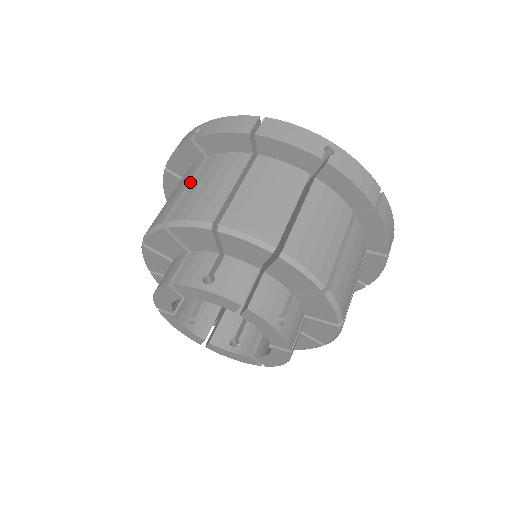
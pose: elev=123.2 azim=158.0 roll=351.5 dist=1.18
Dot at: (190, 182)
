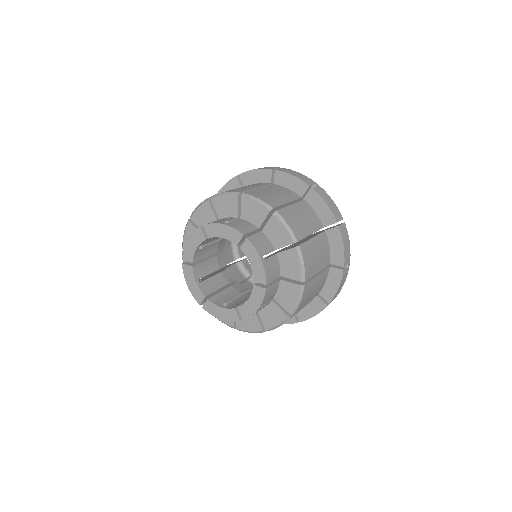
Dot at: occluded
